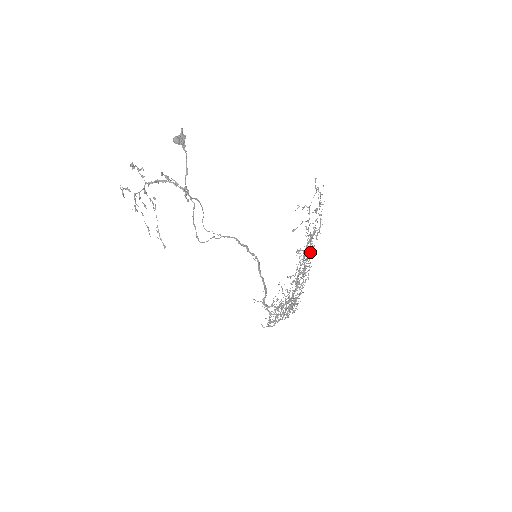
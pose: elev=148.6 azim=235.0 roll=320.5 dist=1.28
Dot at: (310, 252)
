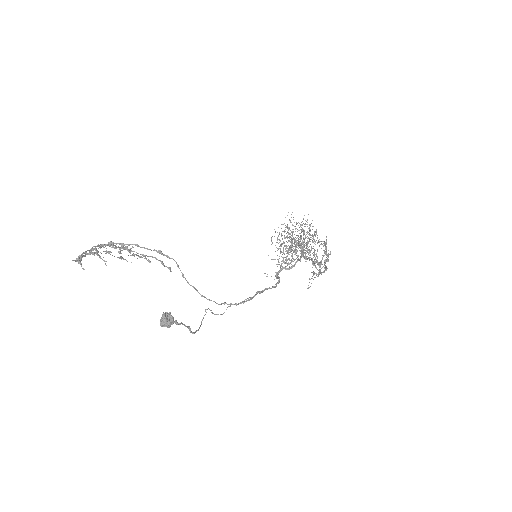
Dot at: (310, 235)
